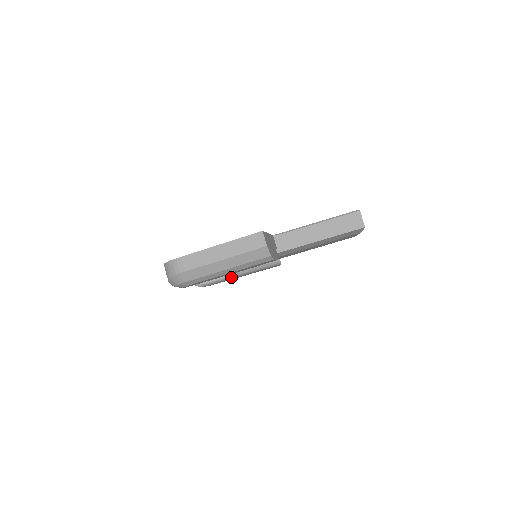
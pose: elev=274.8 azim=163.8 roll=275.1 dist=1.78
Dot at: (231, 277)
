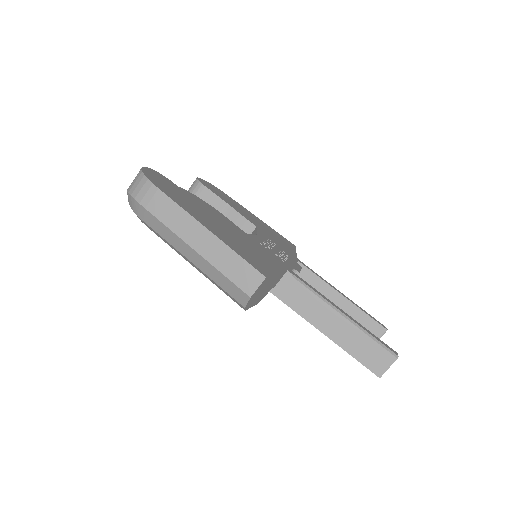
Dot at: occluded
